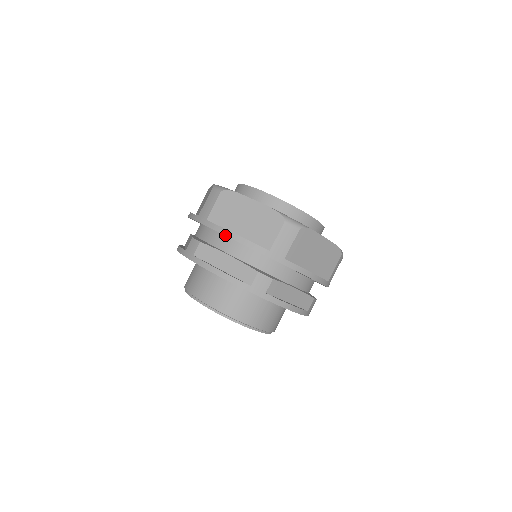
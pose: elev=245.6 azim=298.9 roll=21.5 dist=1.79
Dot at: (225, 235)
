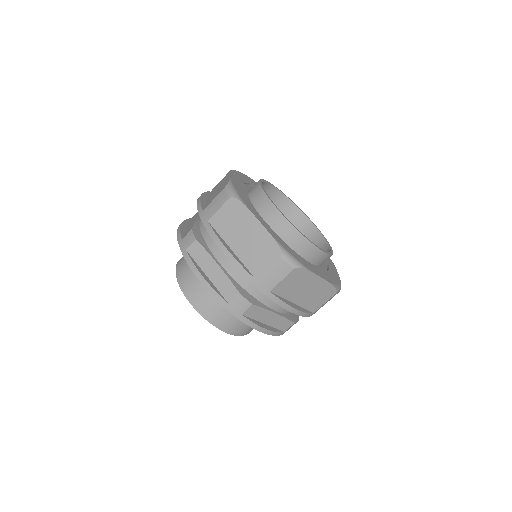
Dot at: (219, 247)
